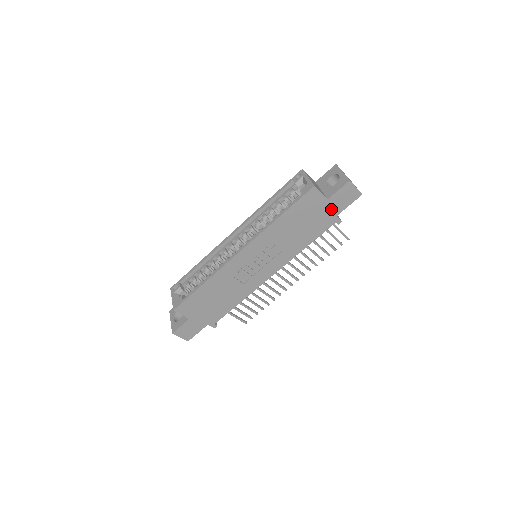
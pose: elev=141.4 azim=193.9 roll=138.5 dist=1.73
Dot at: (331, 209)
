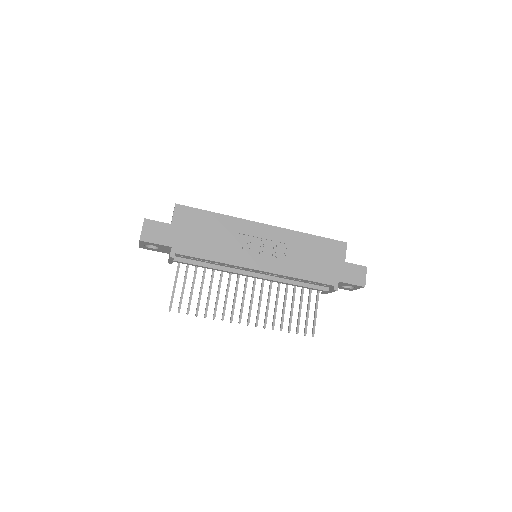
Dot at: (340, 272)
